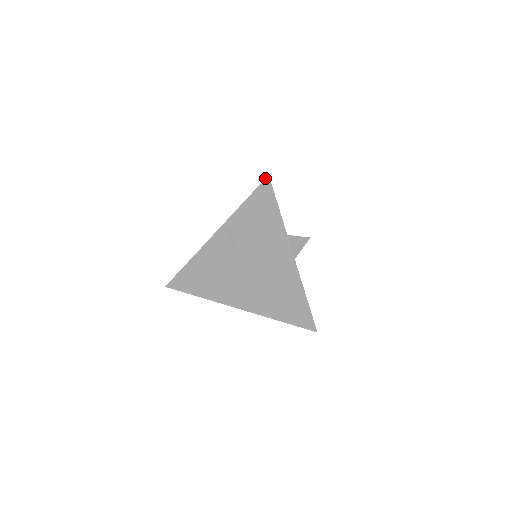
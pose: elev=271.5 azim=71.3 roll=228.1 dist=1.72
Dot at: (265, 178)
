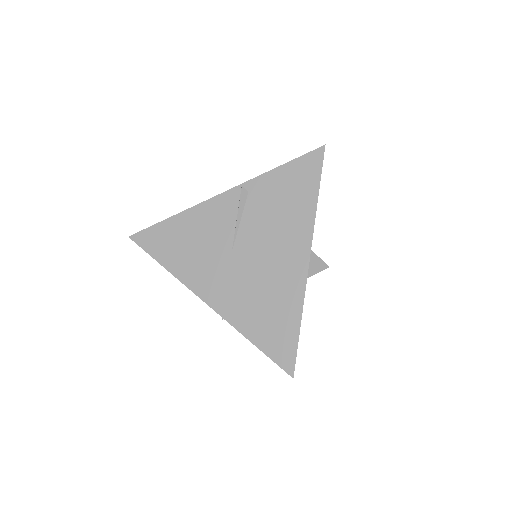
Dot at: (319, 147)
